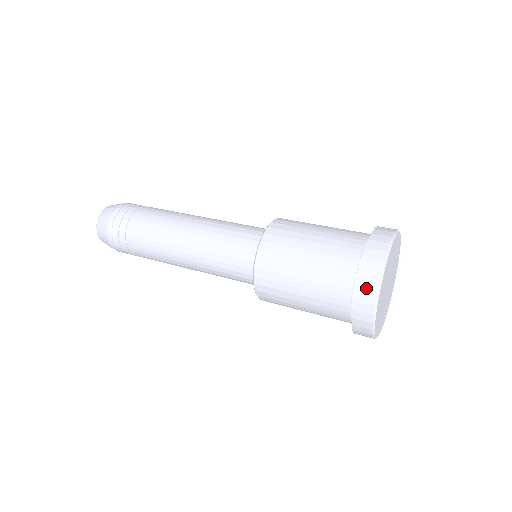
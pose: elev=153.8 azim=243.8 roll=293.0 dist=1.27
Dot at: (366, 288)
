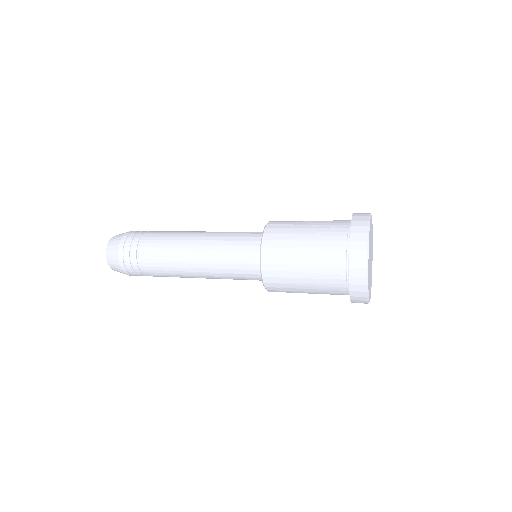
Dot at: (359, 219)
